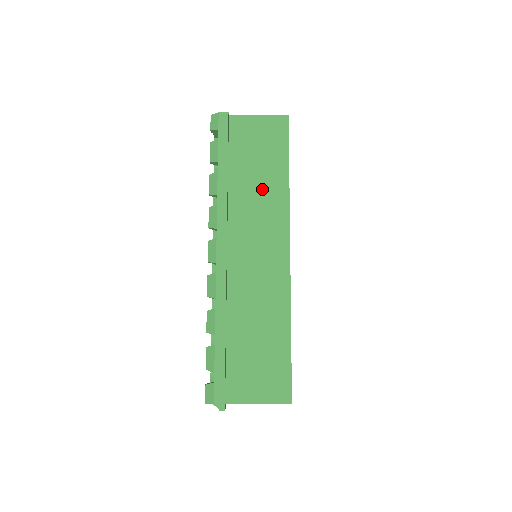
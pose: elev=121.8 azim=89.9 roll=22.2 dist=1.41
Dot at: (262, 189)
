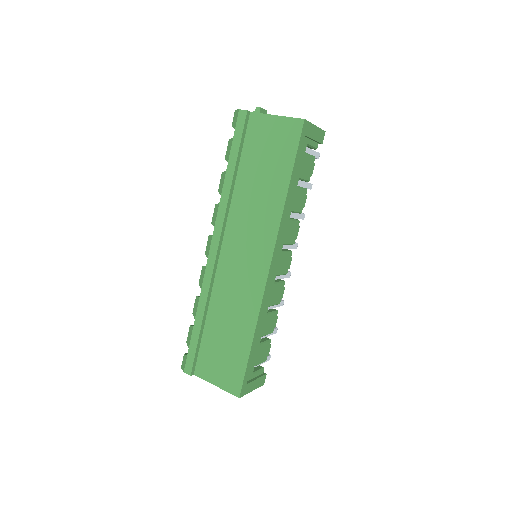
Dot at: (261, 197)
